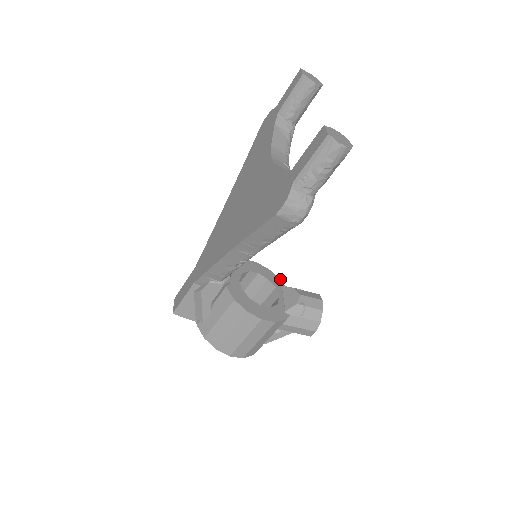
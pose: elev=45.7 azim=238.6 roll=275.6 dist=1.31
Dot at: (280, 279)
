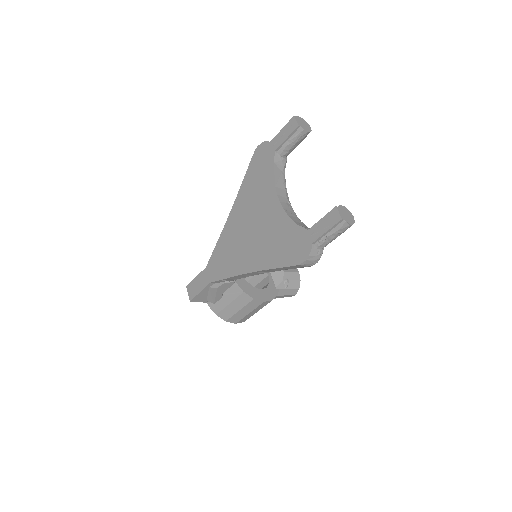
Dot at: occluded
